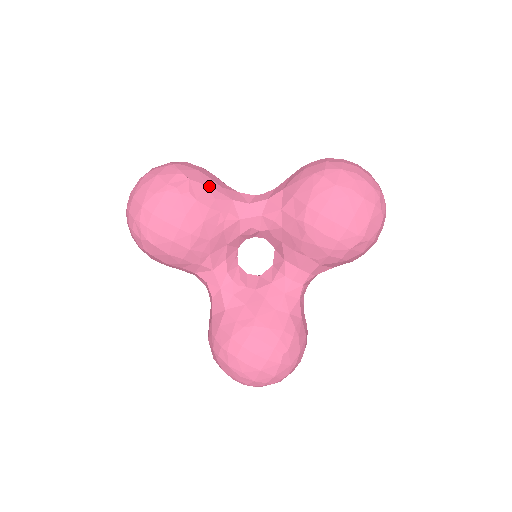
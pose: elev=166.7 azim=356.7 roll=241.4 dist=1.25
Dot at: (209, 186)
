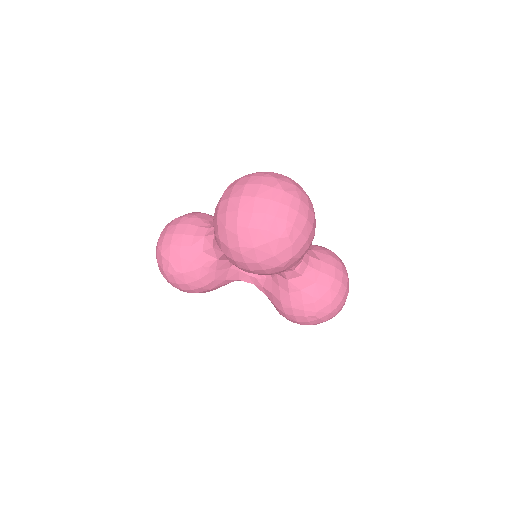
Dot at: (182, 256)
